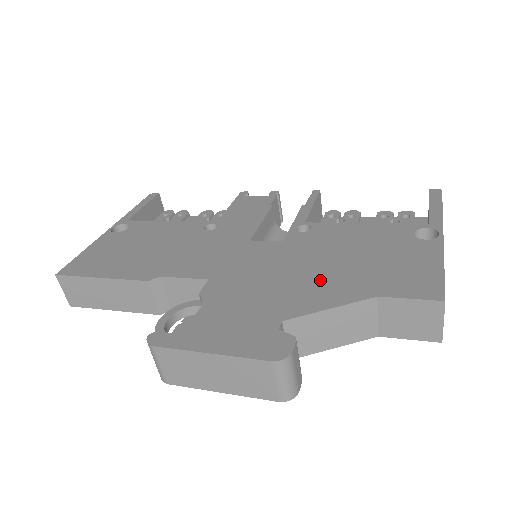
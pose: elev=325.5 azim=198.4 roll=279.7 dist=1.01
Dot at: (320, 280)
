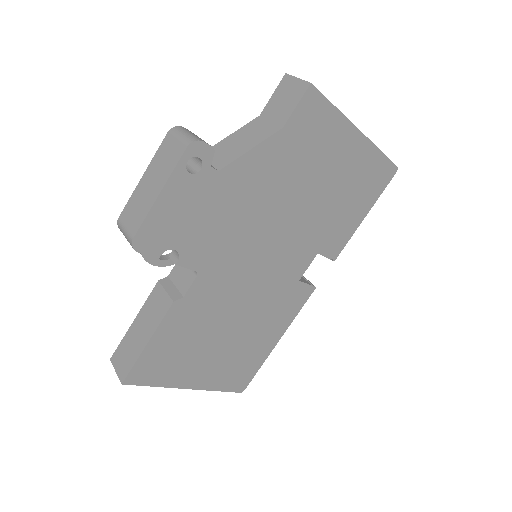
Dot at: occluded
